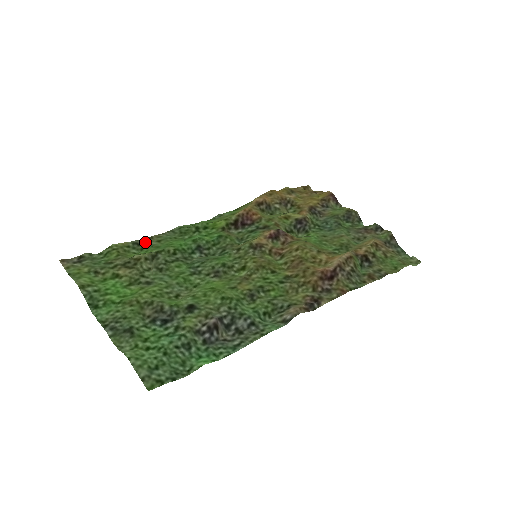
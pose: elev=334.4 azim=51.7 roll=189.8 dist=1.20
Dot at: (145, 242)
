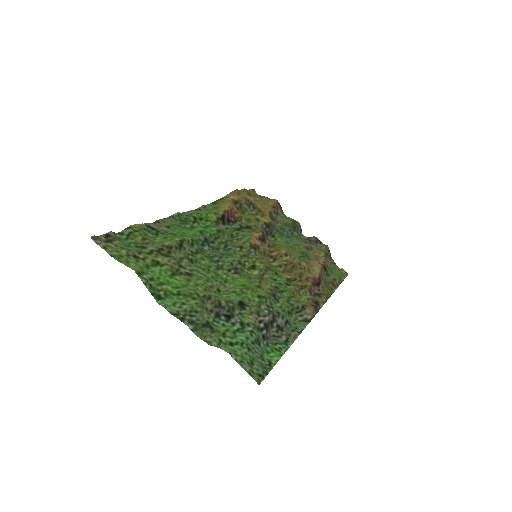
Dot at: (155, 226)
